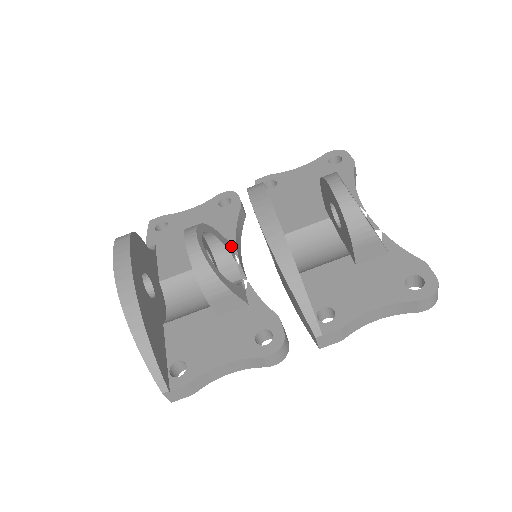
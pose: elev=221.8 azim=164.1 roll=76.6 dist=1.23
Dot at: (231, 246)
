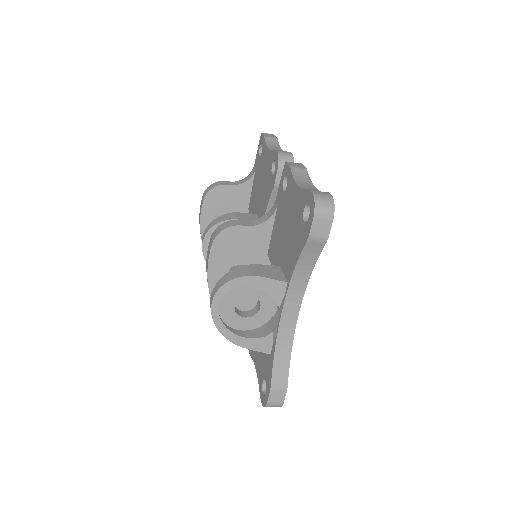
Dot at: occluded
